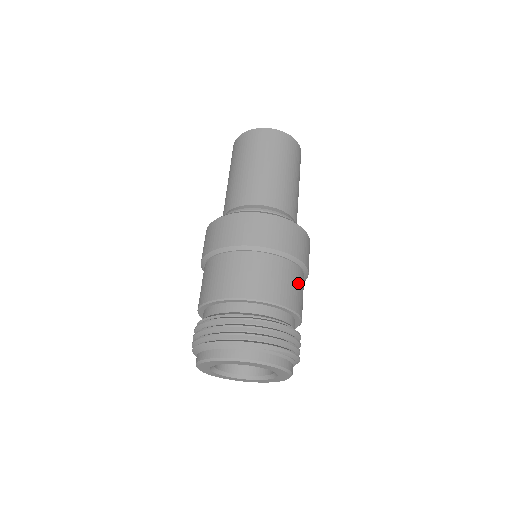
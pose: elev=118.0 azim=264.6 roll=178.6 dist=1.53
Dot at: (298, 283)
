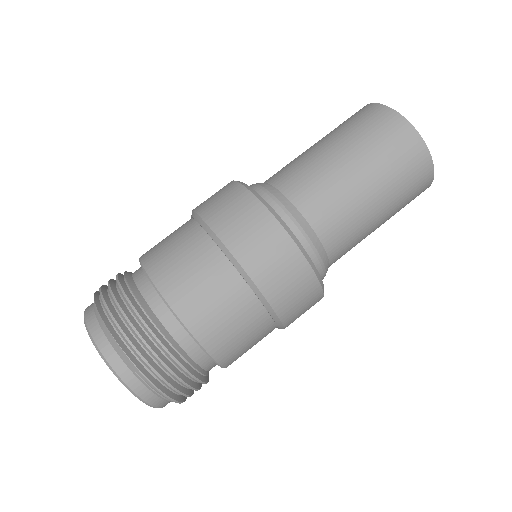
Dot at: (250, 331)
